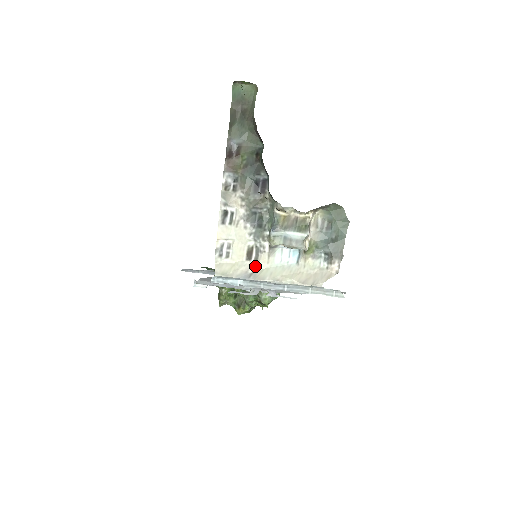
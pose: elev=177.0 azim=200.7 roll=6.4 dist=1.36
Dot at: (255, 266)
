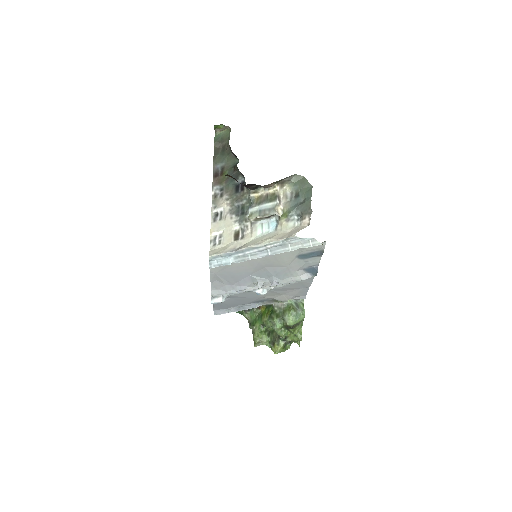
Dot at: (241, 242)
